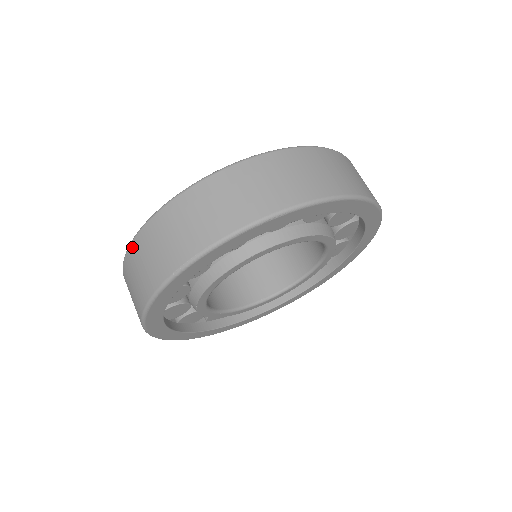
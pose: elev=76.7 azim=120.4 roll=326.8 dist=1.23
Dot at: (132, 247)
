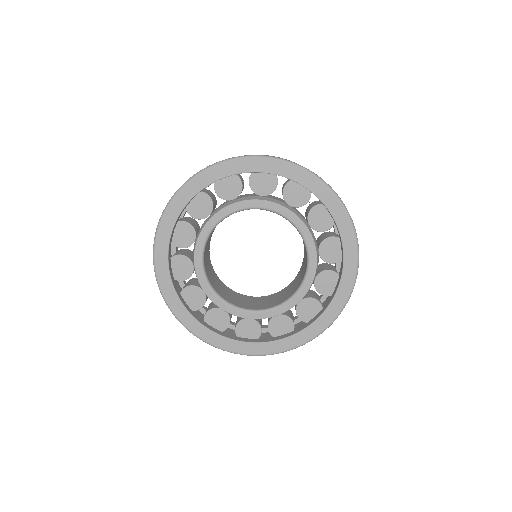
Dot at: occluded
